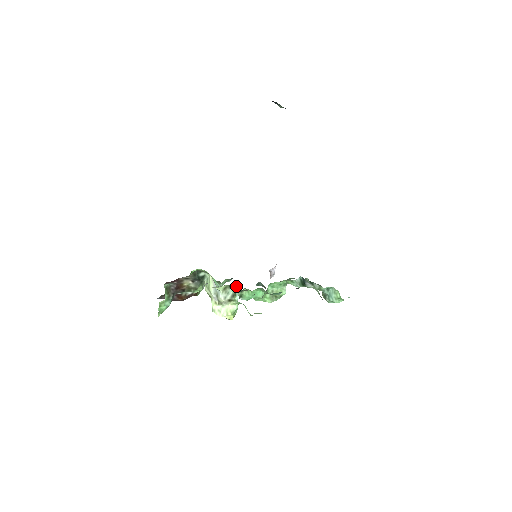
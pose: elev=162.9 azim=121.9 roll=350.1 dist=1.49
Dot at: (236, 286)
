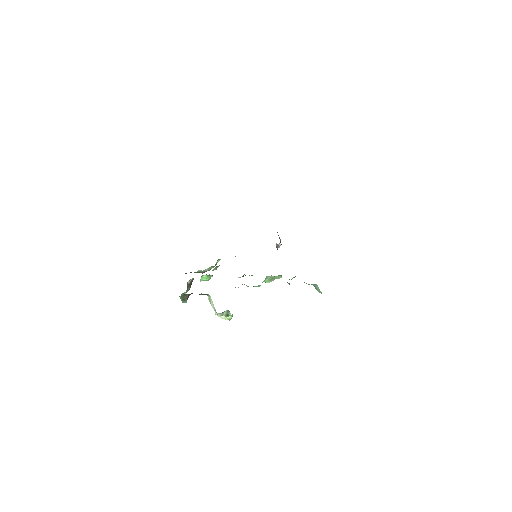
Dot at: (228, 311)
